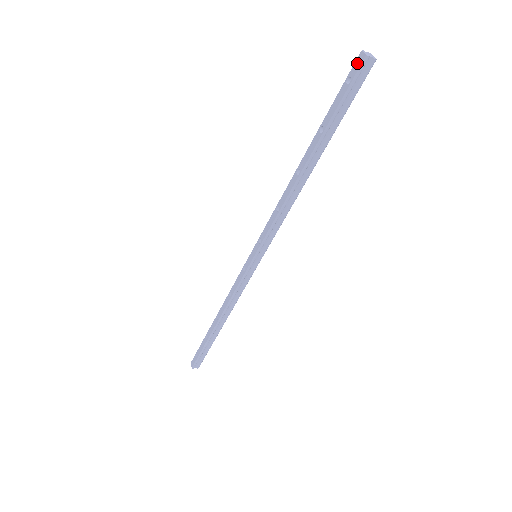
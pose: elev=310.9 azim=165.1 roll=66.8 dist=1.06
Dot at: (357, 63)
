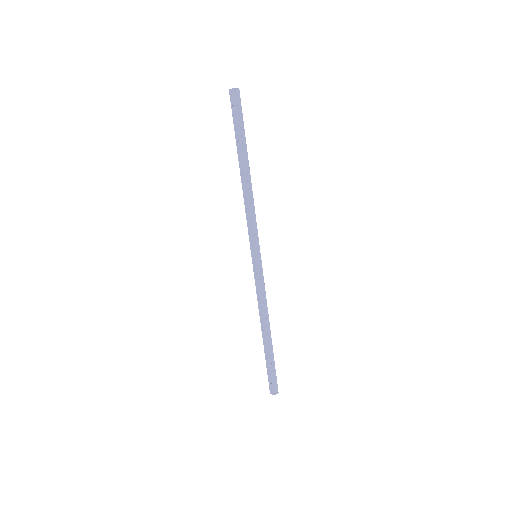
Dot at: (231, 96)
